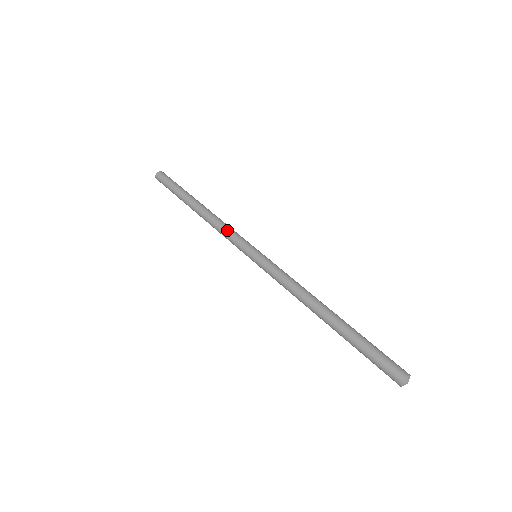
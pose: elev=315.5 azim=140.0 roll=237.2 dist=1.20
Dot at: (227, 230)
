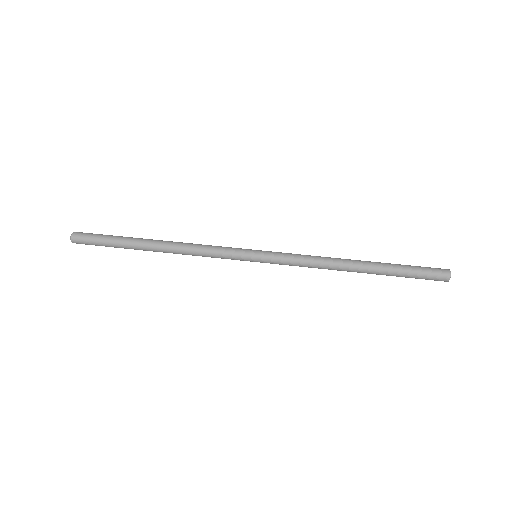
Dot at: (209, 255)
